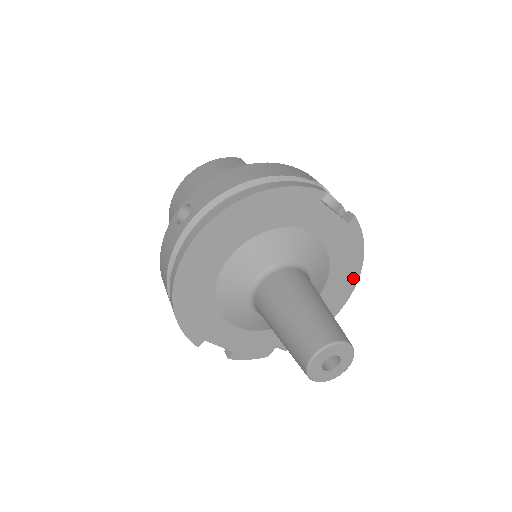
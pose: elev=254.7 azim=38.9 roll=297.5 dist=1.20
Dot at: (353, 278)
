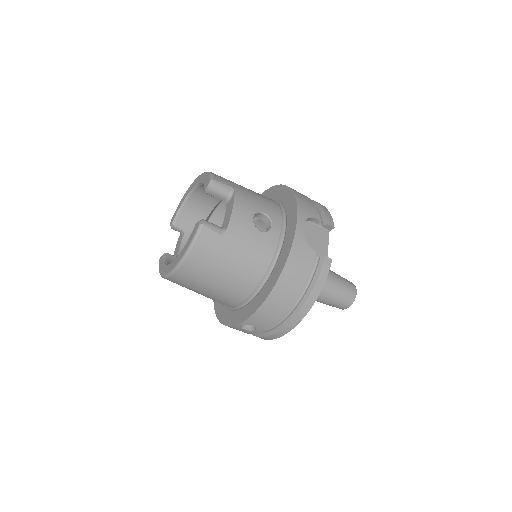
Dot at: occluded
